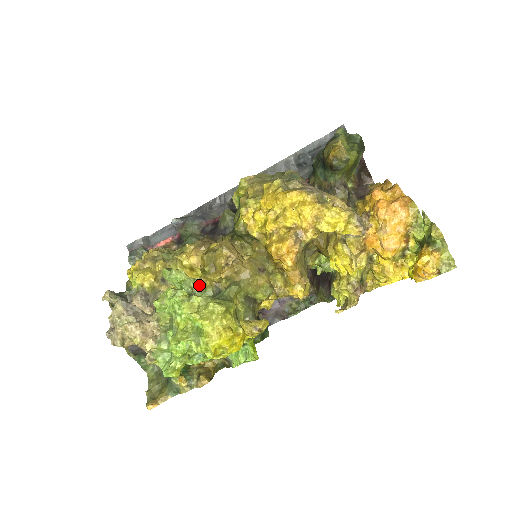
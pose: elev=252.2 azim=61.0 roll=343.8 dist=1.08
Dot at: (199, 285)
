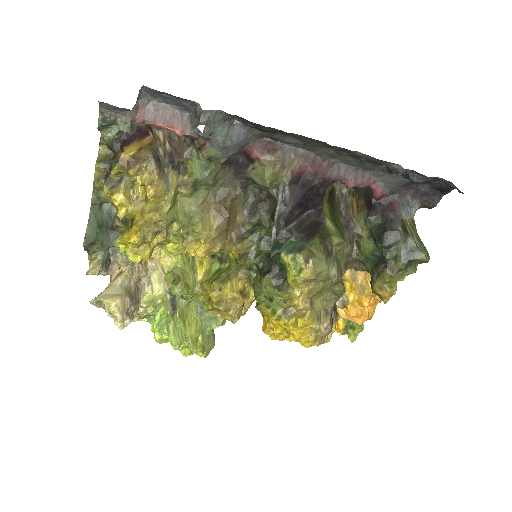
Dot at: (194, 295)
